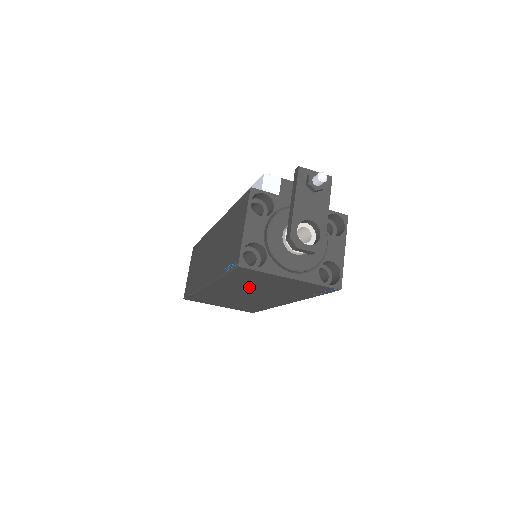
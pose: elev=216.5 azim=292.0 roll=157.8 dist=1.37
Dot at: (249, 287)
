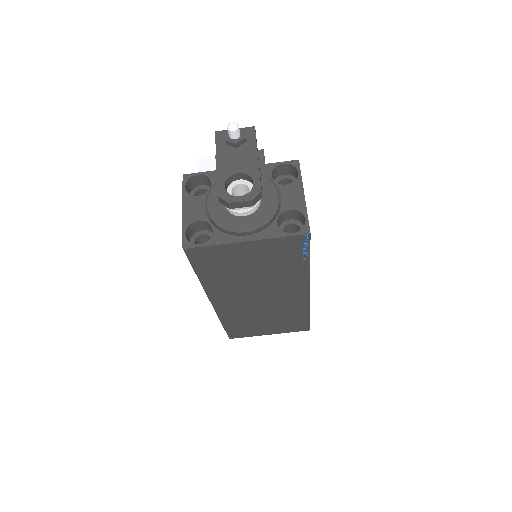
Dot at: (240, 282)
